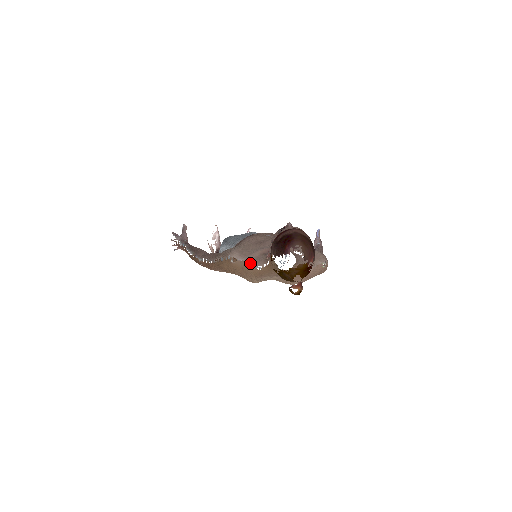
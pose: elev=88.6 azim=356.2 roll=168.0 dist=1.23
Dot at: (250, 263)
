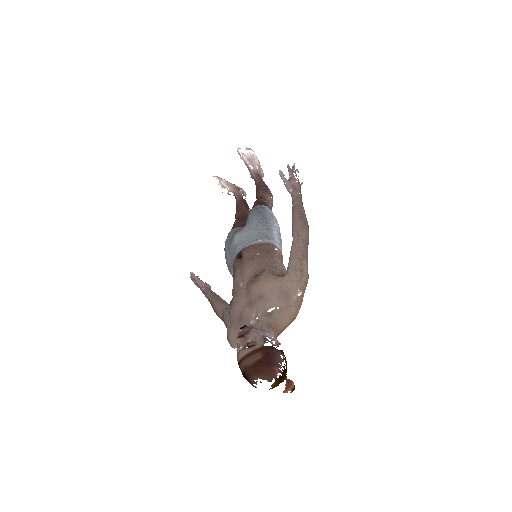
Dot at: occluded
